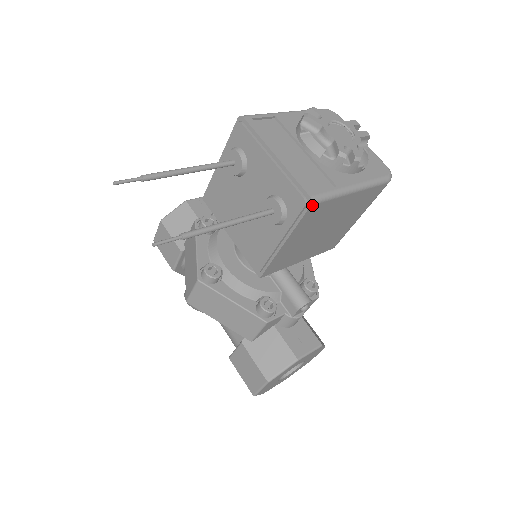
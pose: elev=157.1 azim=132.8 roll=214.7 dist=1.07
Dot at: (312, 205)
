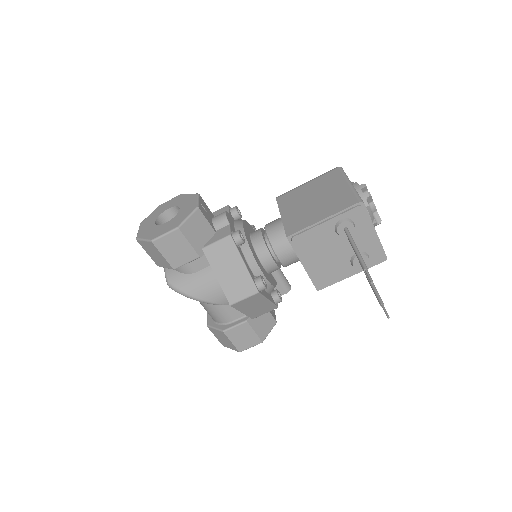
Dot at: (384, 260)
